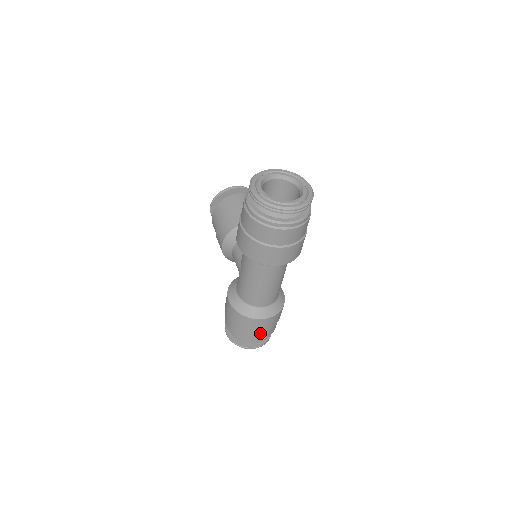
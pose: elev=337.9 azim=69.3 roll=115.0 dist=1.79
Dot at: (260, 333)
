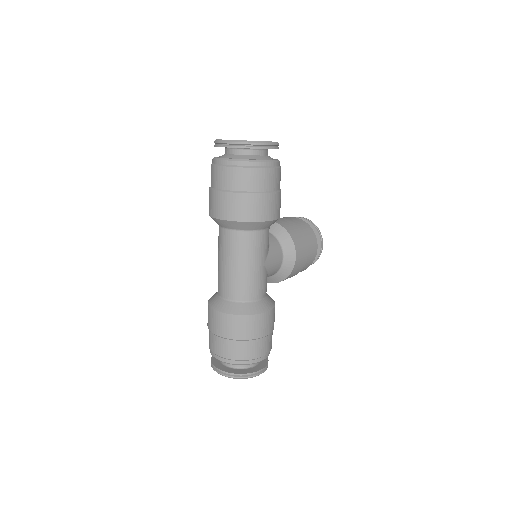
Dot at: (219, 340)
